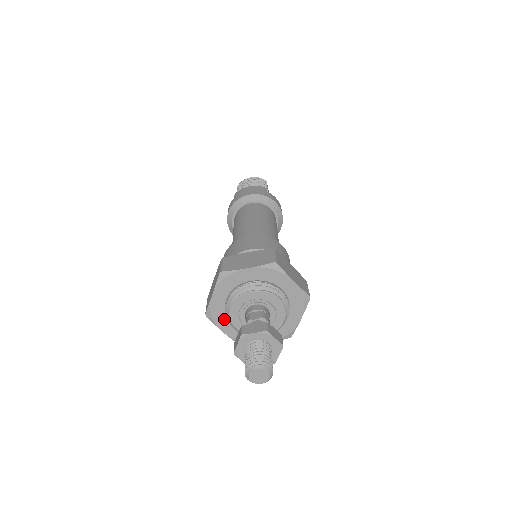
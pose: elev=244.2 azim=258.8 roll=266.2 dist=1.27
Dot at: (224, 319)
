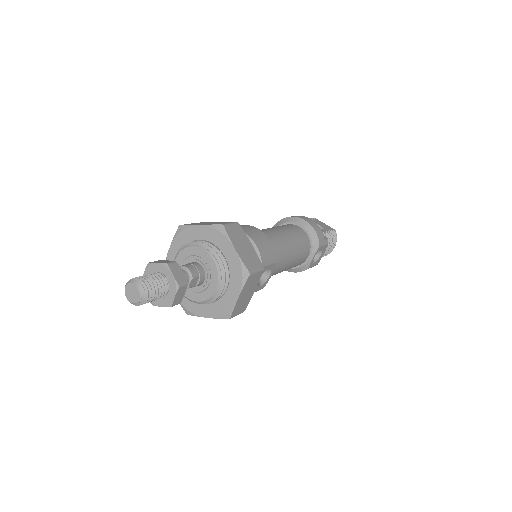
Dot at: (196, 305)
